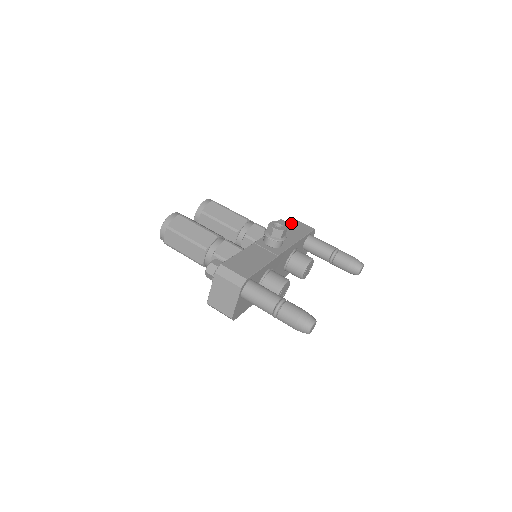
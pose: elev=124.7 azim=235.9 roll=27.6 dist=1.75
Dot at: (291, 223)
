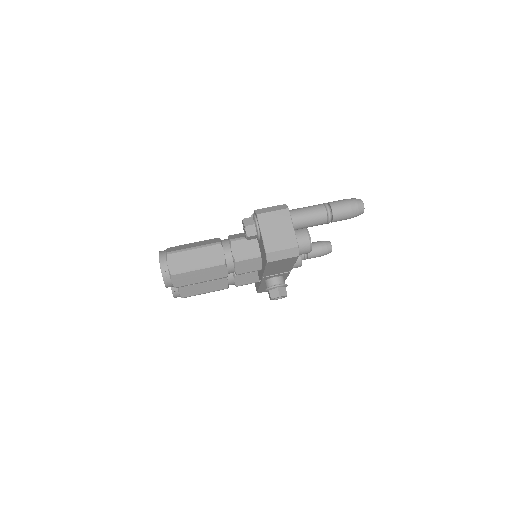
Dot at: occluded
